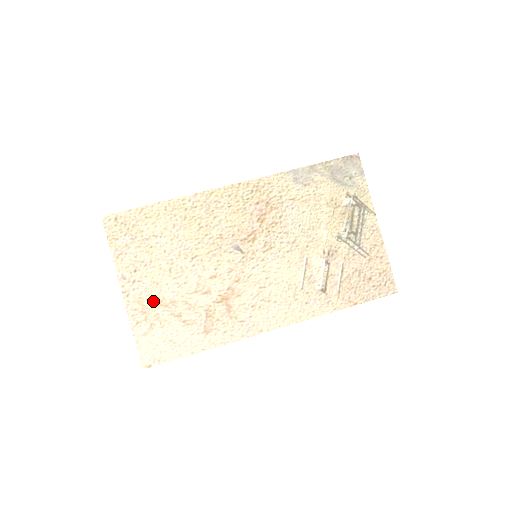
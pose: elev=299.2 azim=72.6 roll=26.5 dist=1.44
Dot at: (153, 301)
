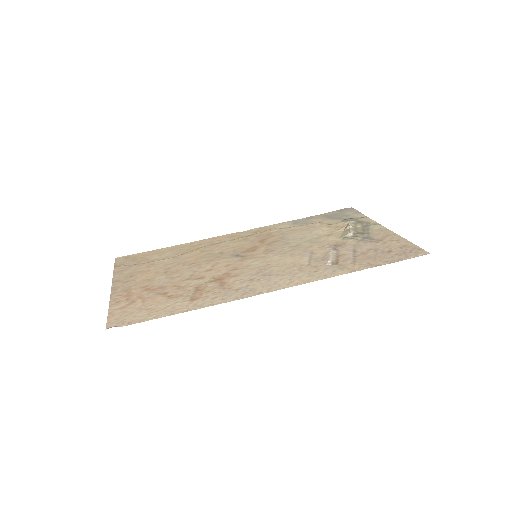
Dot at: (141, 289)
